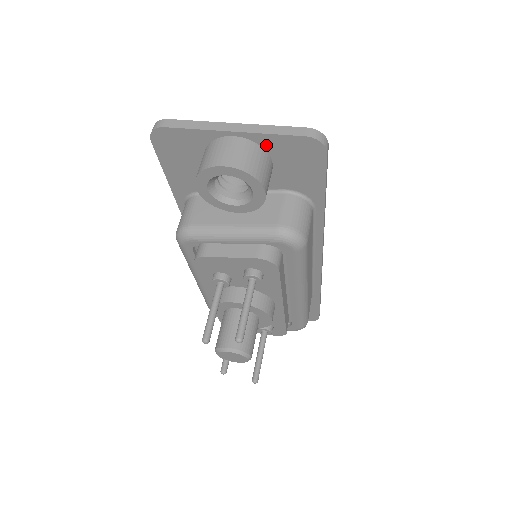
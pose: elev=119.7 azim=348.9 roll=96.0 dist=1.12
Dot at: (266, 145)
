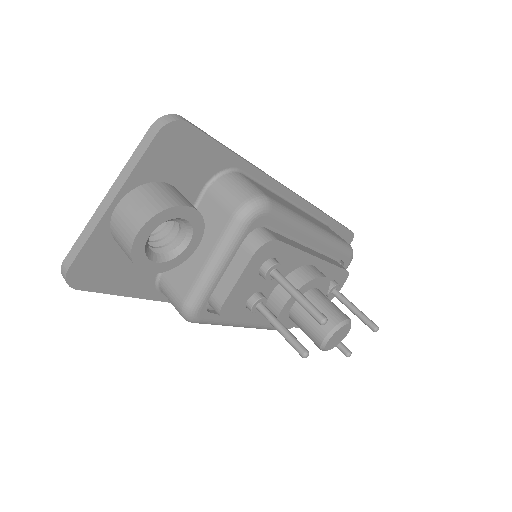
Dot at: (145, 179)
